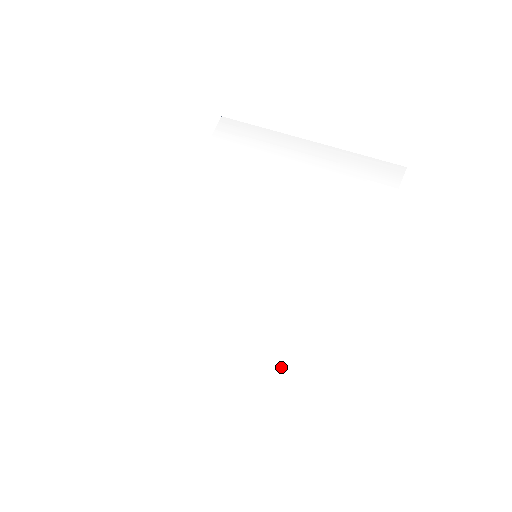
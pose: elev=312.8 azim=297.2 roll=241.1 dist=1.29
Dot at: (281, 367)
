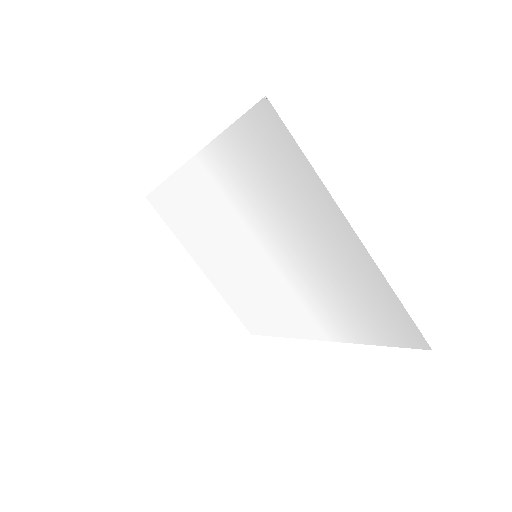
Dot at: (251, 311)
